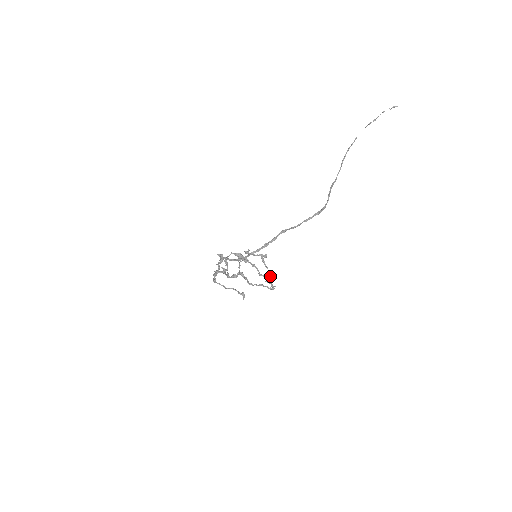
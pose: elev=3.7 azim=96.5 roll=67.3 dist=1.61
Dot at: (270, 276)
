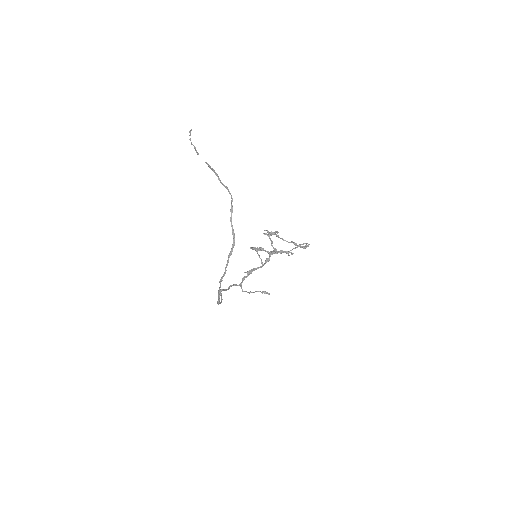
Dot at: occluded
